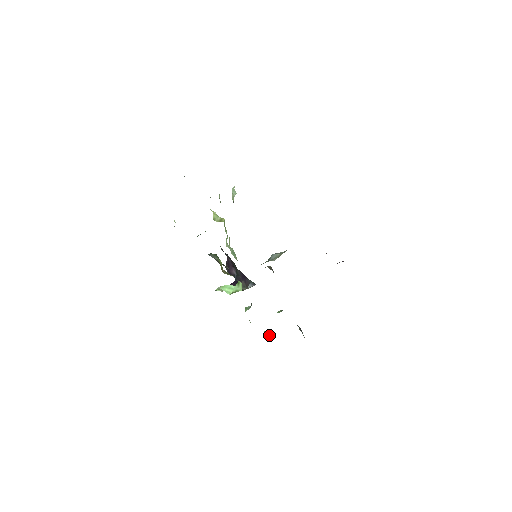
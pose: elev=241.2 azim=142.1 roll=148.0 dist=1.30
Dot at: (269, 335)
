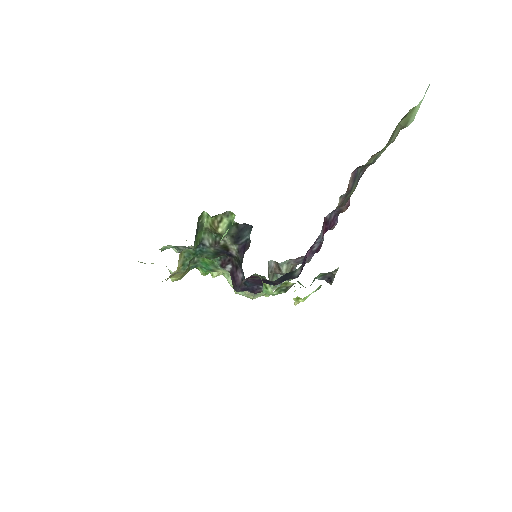
Dot at: occluded
